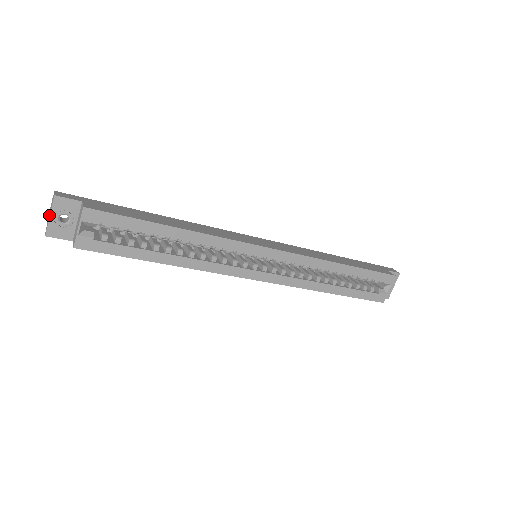
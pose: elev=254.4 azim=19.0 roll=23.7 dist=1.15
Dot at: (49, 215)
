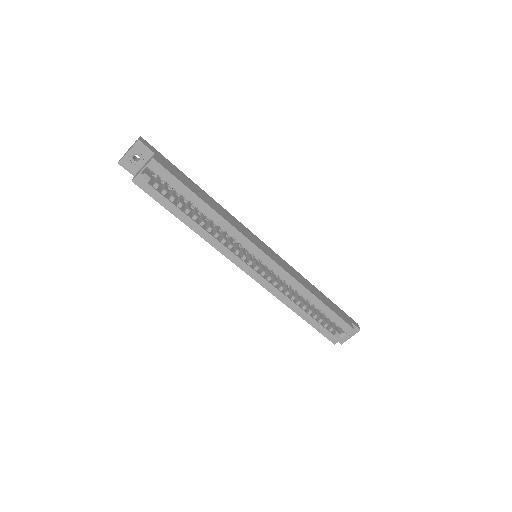
Dot at: (128, 151)
